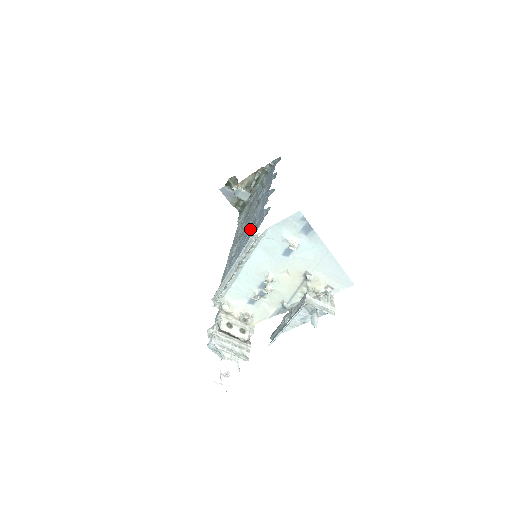
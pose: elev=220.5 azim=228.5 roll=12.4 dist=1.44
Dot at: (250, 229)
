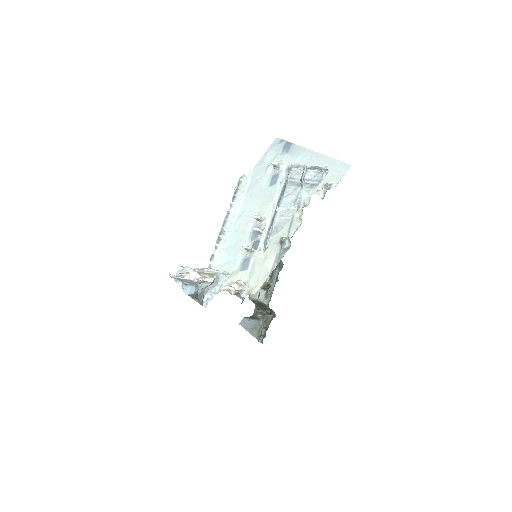
Dot at: occluded
